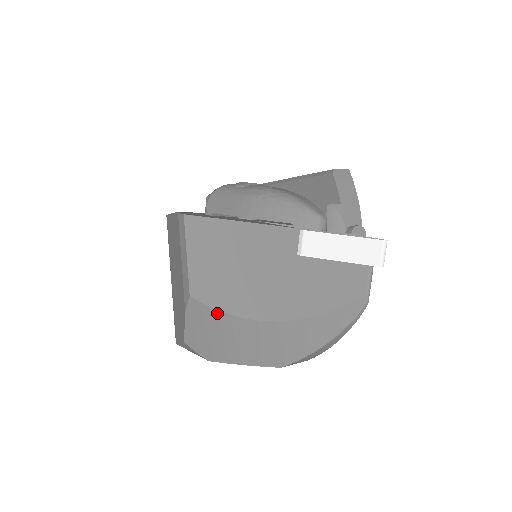
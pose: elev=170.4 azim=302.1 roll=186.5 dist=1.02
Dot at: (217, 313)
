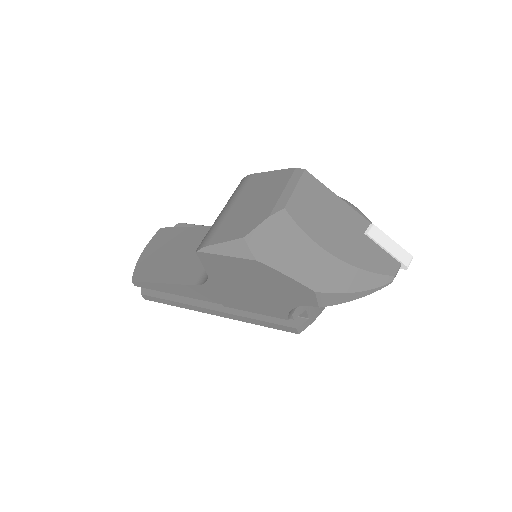
Dot at: (298, 229)
